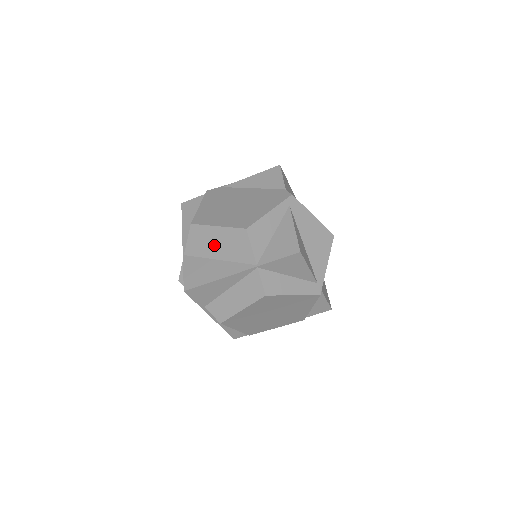
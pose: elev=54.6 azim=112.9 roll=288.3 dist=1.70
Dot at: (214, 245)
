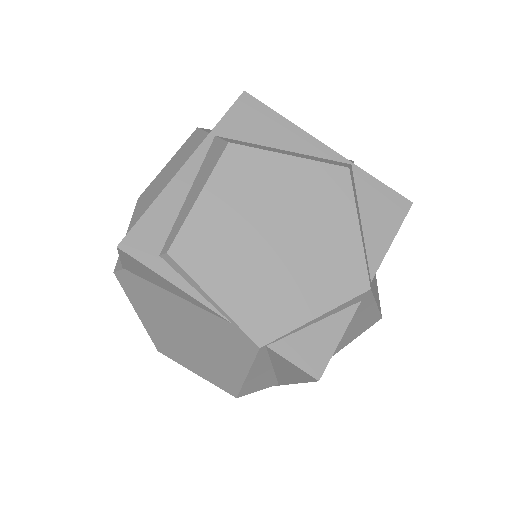
Dot at: occluded
